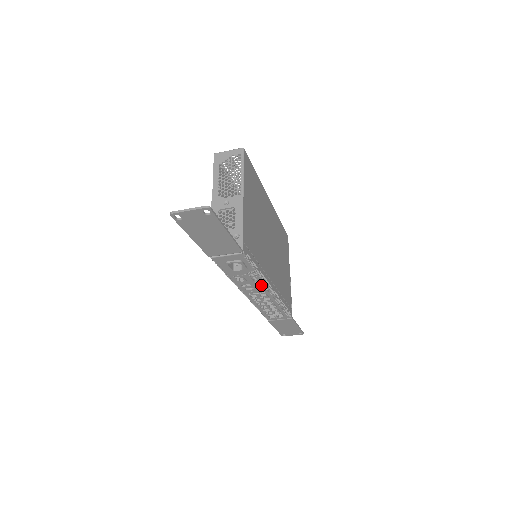
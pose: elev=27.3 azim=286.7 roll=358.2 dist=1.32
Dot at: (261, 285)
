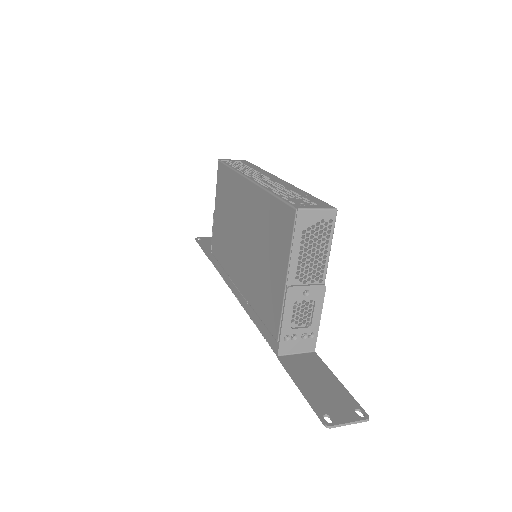
Dot at: occluded
